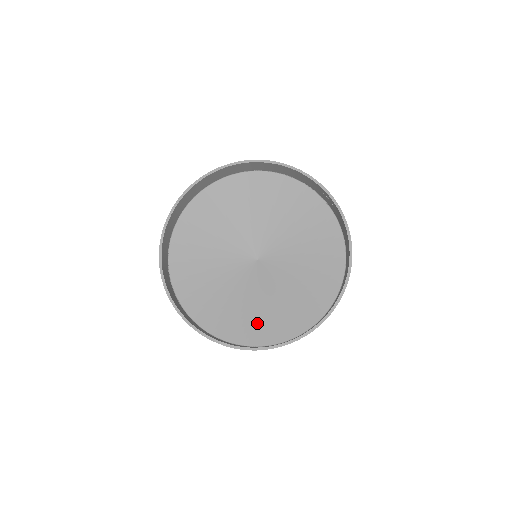
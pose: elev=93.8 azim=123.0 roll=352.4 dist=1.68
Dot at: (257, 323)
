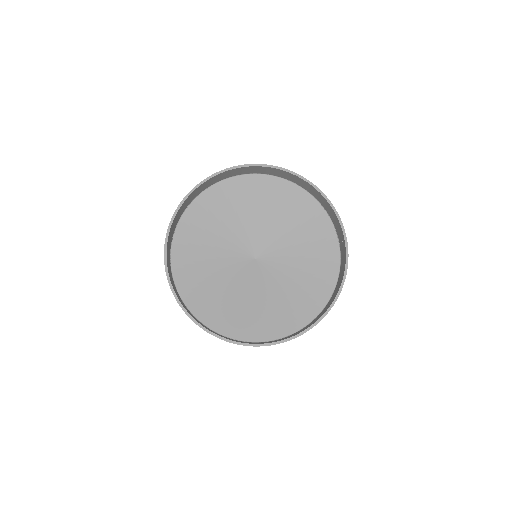
Dot at: (228, 313)
